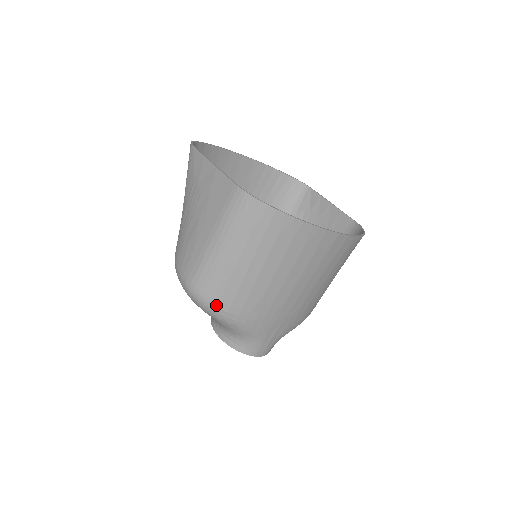
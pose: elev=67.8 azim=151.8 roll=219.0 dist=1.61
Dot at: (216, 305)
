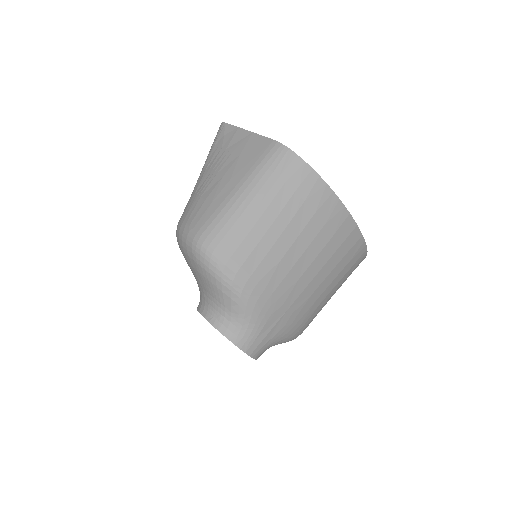
Dot at: (226, 262)
